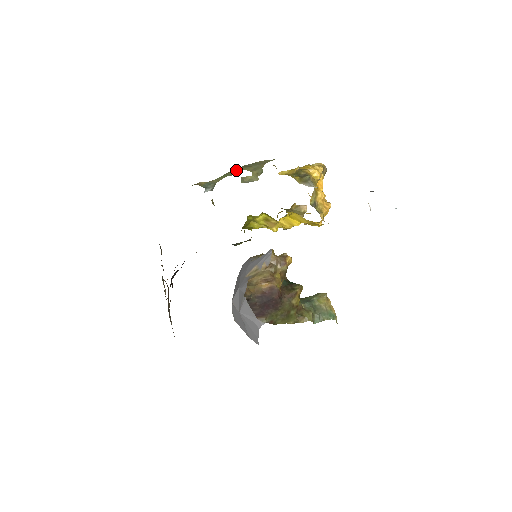
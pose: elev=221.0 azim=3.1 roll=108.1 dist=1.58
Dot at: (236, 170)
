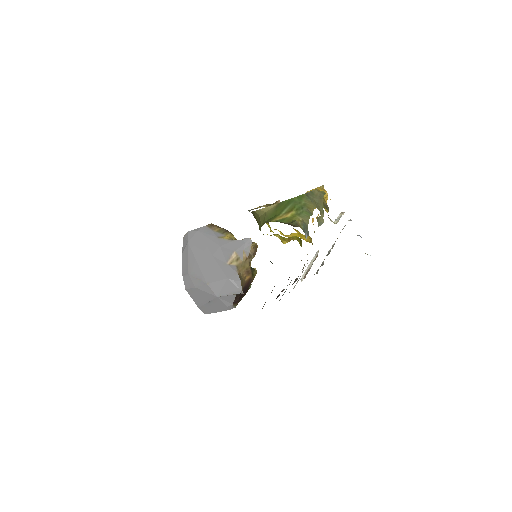
Dot at: (310, 205)
